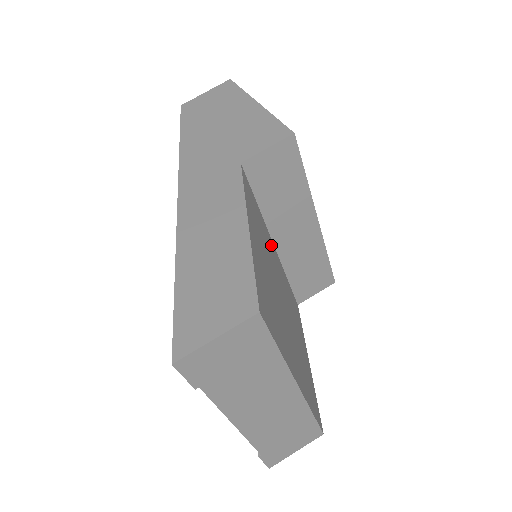
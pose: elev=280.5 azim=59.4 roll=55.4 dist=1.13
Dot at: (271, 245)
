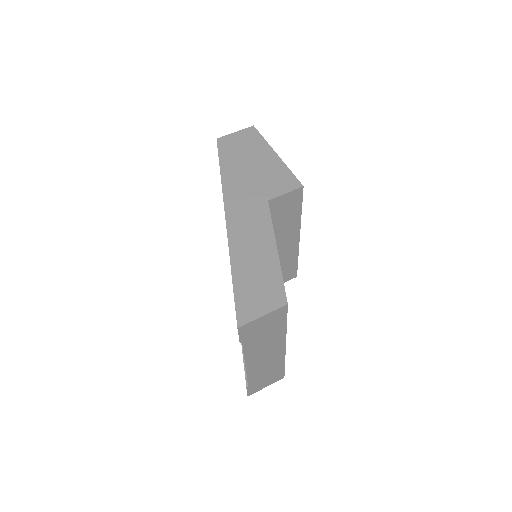
Dot at: occluded
